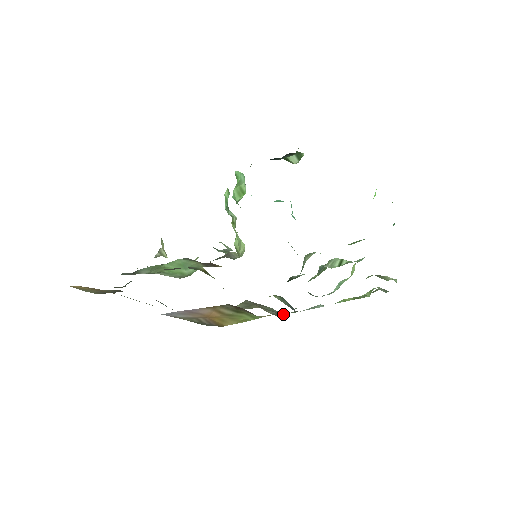
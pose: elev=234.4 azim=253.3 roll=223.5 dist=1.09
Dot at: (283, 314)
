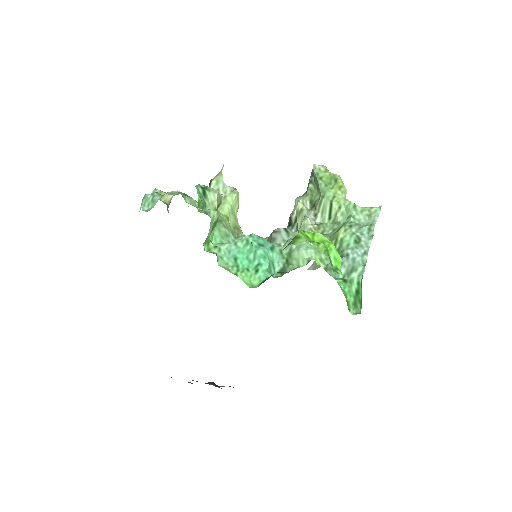
Dot at: occluded
